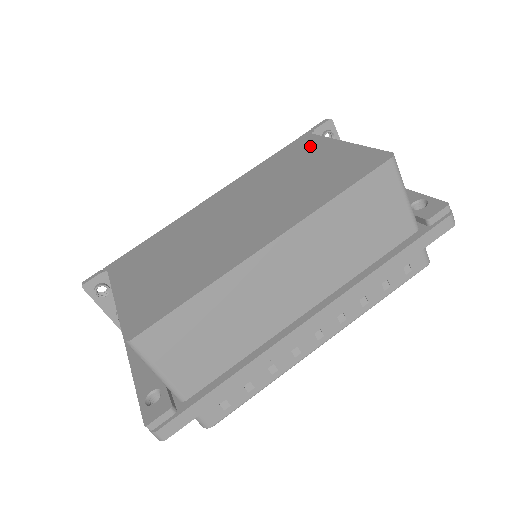
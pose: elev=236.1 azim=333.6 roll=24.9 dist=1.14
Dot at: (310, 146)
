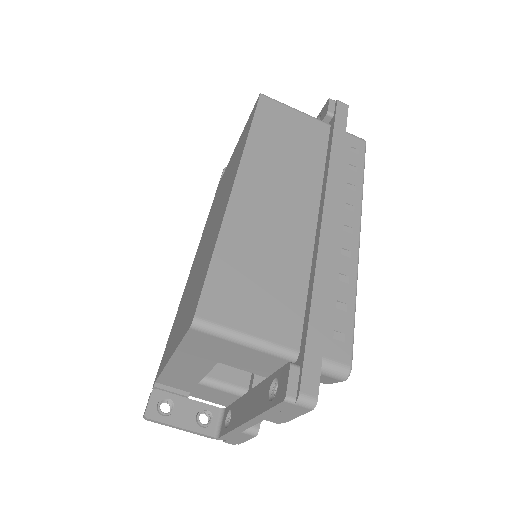
Dot at: (223, 177)
